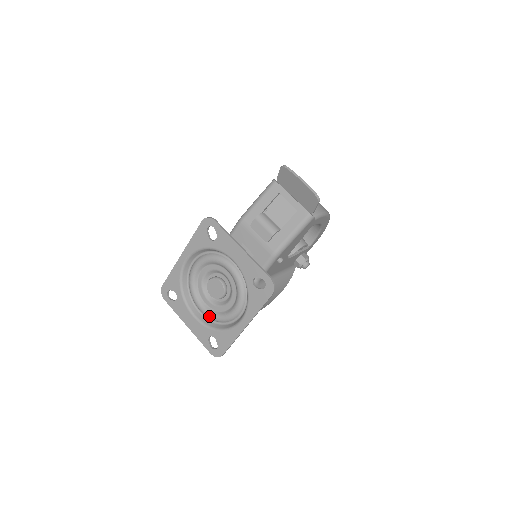
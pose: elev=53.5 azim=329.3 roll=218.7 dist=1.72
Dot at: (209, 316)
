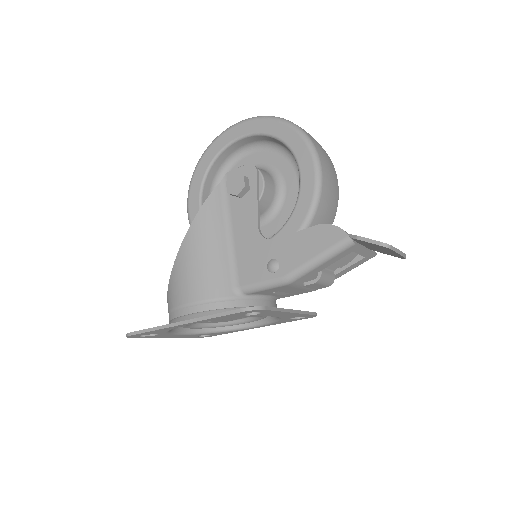
Dot at: occluded
